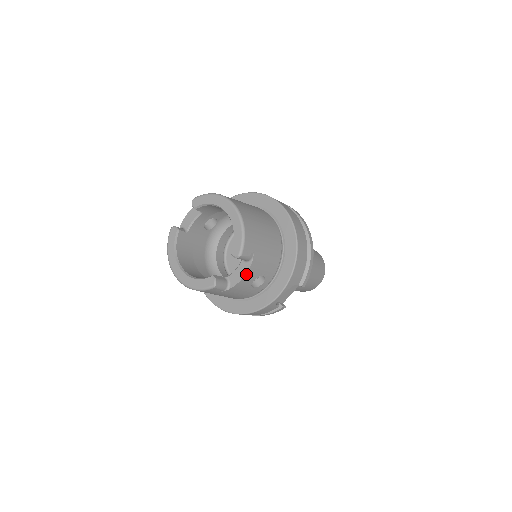
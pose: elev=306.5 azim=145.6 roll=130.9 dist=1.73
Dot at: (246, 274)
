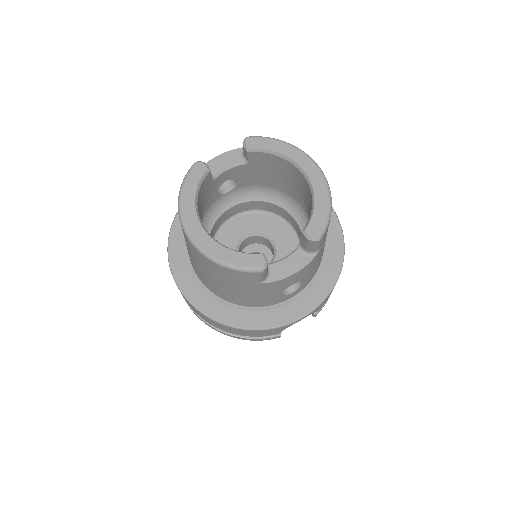
Dot at: (300, 270)
